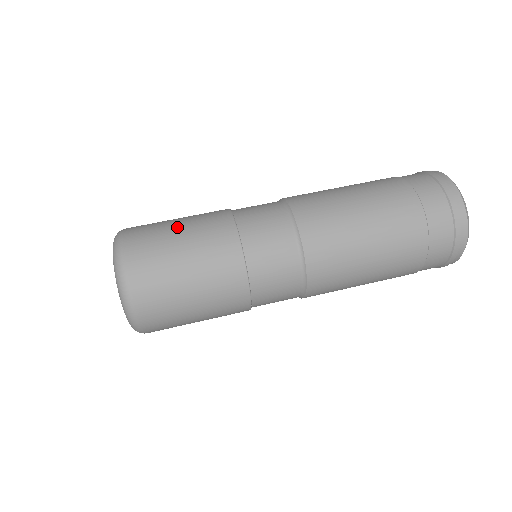
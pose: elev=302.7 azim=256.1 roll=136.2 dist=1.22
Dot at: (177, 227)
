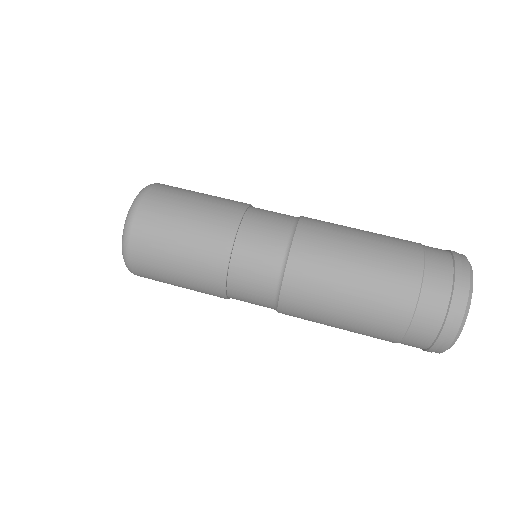
Dot at: (179, 235)
